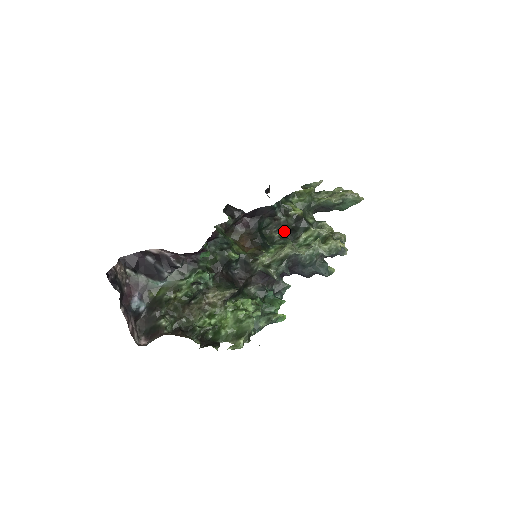
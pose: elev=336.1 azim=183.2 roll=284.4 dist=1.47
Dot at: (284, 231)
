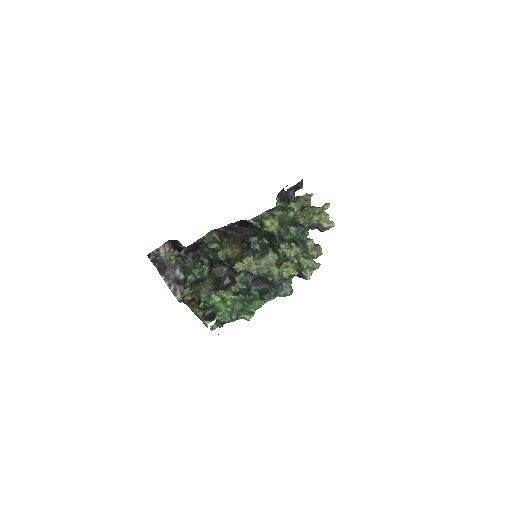
Dot at: (268, 242)
